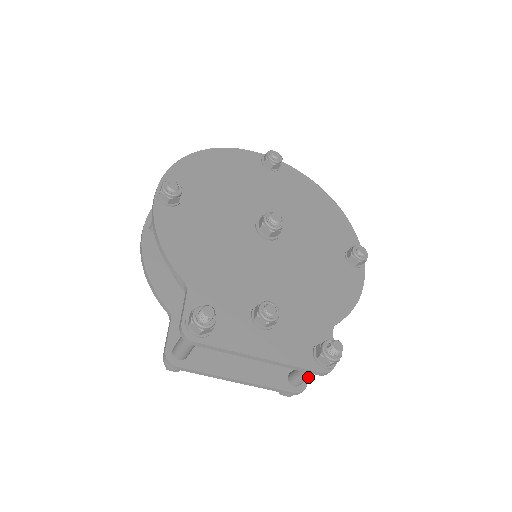
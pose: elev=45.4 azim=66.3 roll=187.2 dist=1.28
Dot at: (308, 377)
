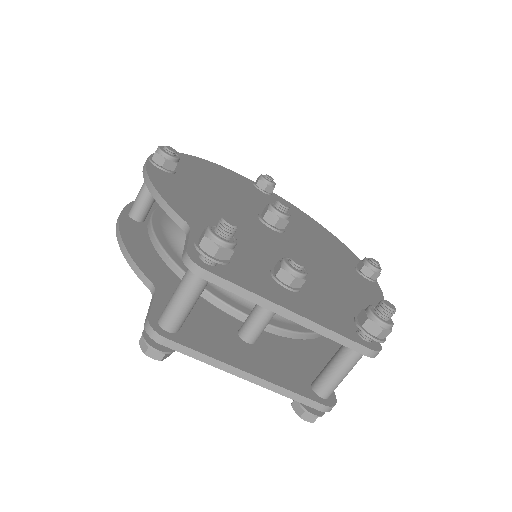
Dot at: (344, 373)
